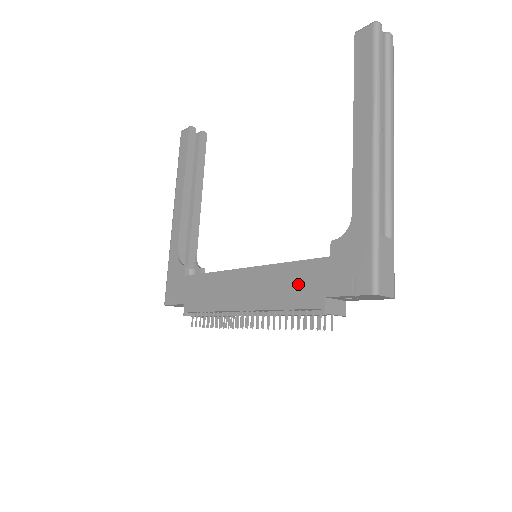
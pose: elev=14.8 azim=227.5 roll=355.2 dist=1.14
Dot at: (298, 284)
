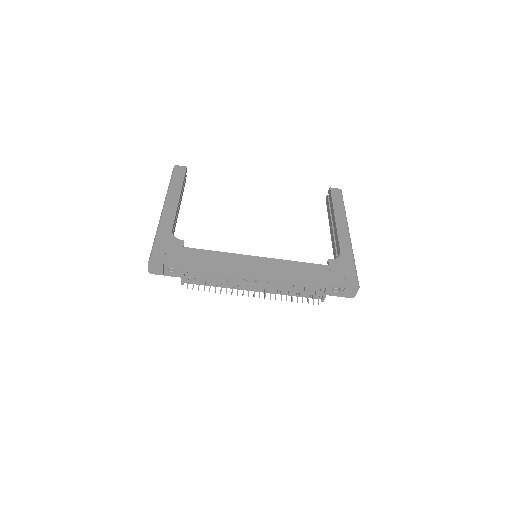
Dot at: (307, 273)
